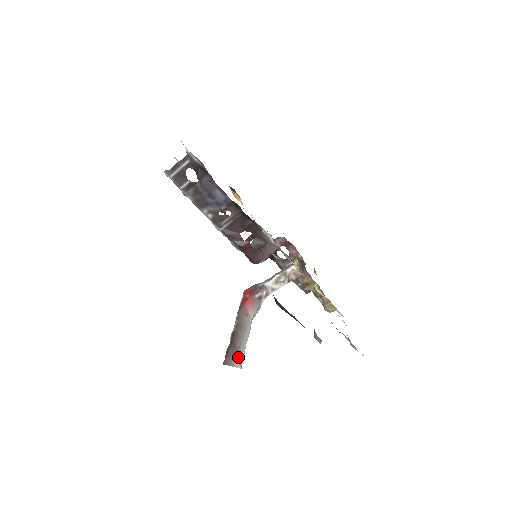
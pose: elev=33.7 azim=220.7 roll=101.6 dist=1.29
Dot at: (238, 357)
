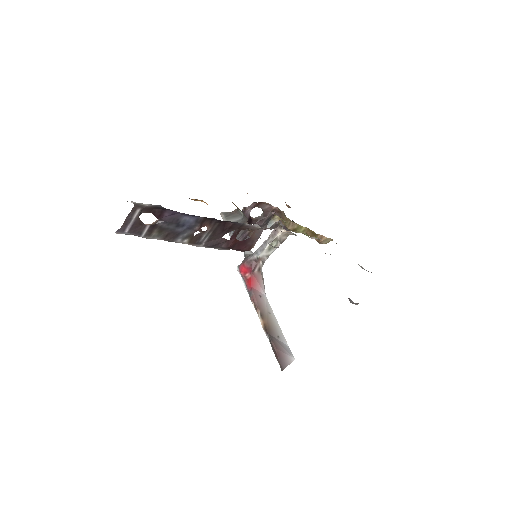
Dot at: (285, 349)
